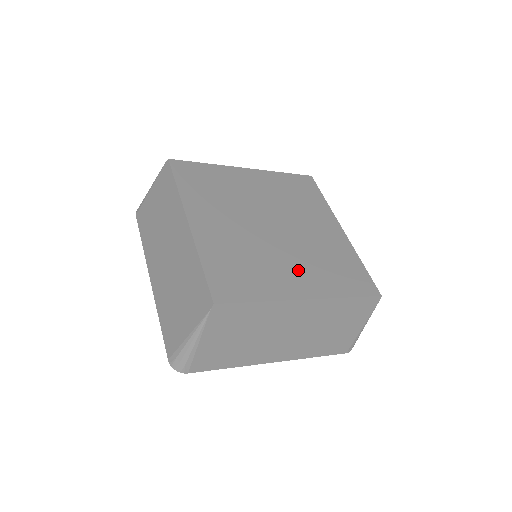
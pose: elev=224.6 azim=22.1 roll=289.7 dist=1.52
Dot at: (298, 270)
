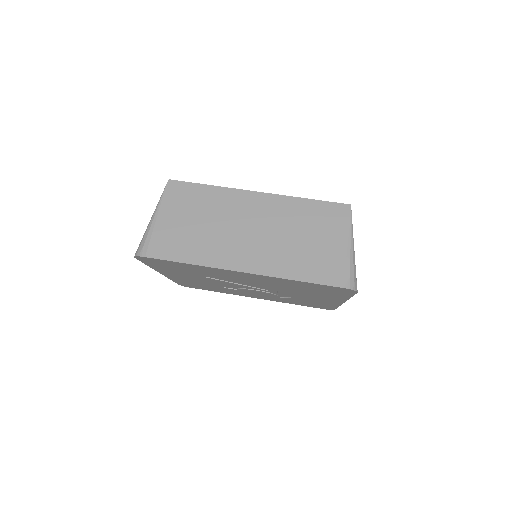
Dot at: occluded
